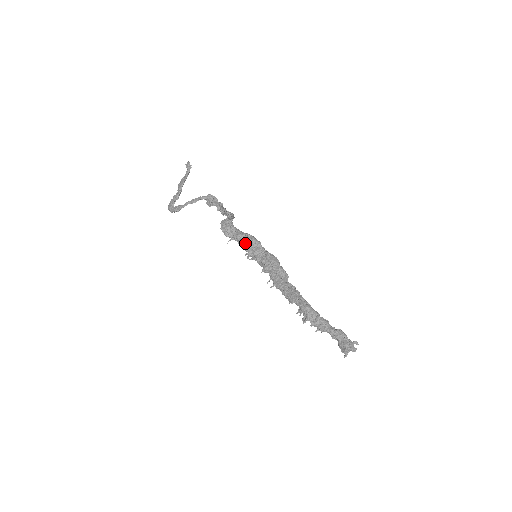
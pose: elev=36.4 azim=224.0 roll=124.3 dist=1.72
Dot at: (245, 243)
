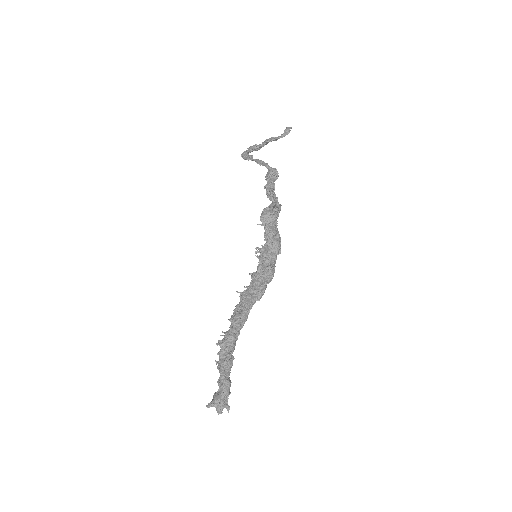
Dot at: (267, 239)
